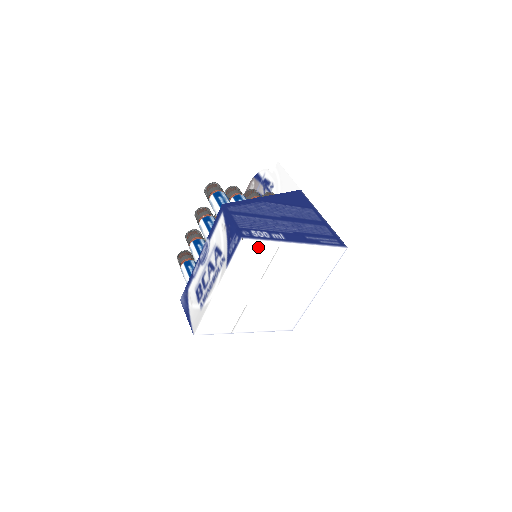
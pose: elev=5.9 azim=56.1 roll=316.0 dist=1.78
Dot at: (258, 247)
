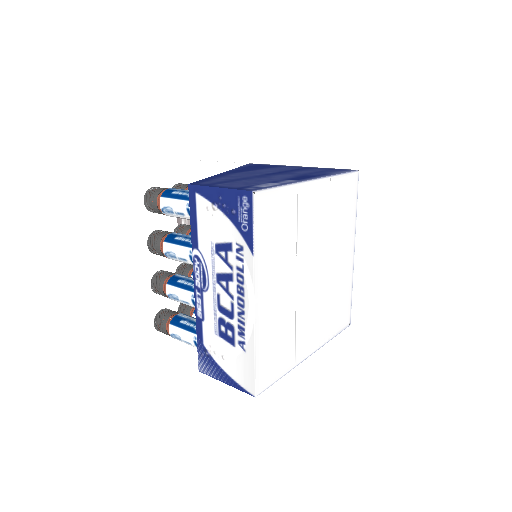
Dot at: (276, 202)
